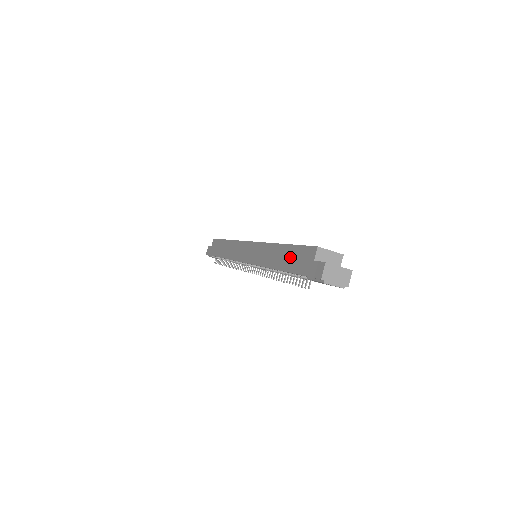
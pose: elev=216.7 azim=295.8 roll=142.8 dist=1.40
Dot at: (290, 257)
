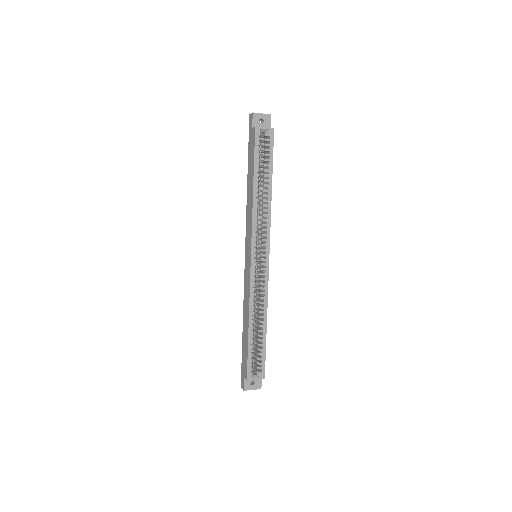
Dot at: (245, 345)
